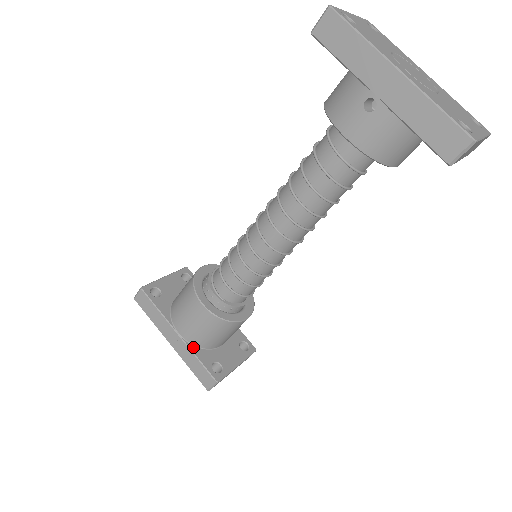
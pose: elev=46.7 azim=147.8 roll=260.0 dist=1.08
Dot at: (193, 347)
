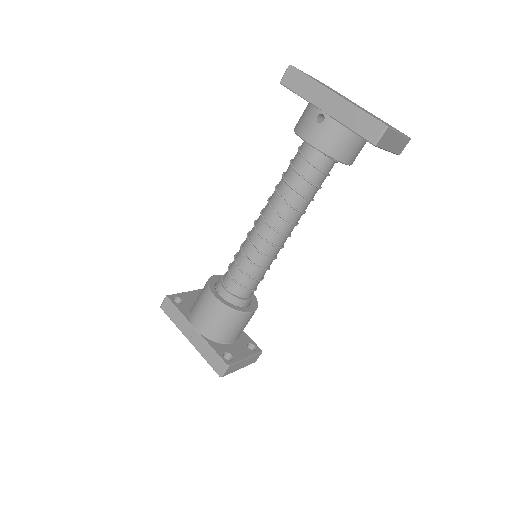
Dot at: (208, 340)
